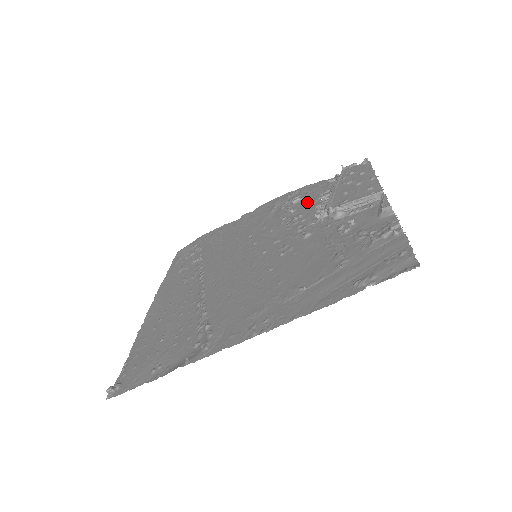
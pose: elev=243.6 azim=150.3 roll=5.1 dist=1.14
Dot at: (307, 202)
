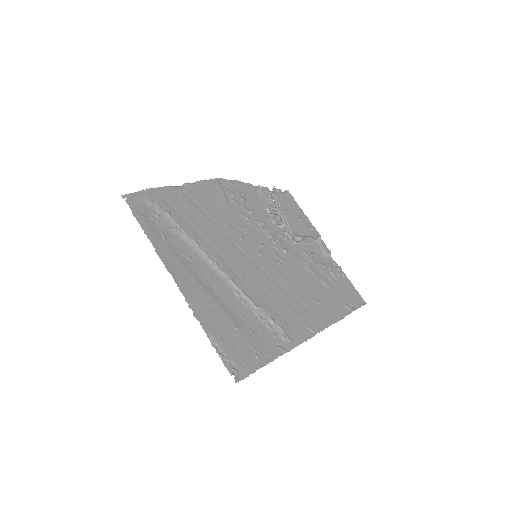
Dot at: (256, 207)
